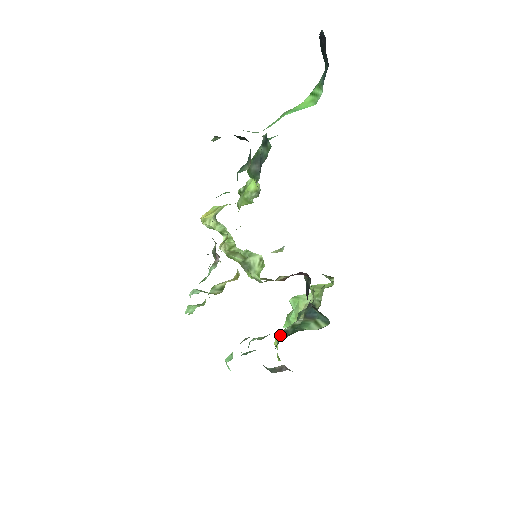
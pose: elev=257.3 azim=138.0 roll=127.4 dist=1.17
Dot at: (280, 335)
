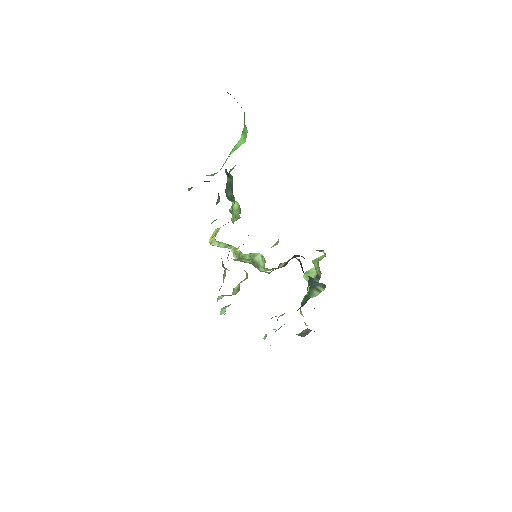
Dot at: occluded
